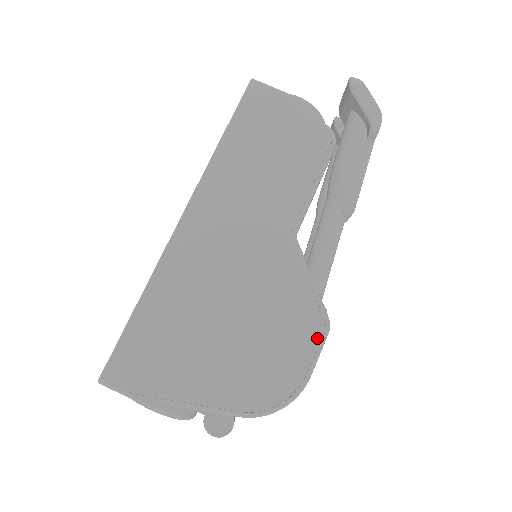
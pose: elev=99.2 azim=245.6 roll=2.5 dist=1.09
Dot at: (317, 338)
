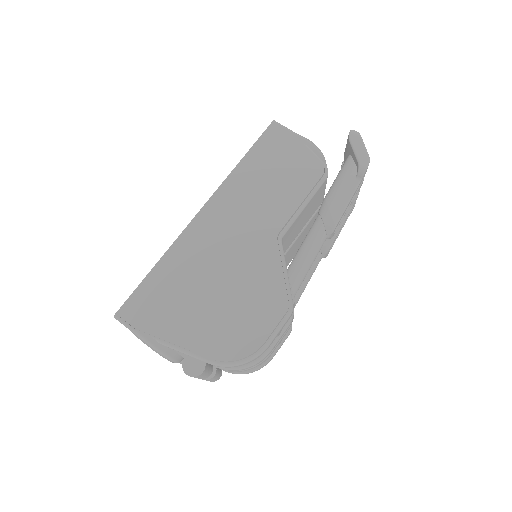
Dot at: (280, 316)
